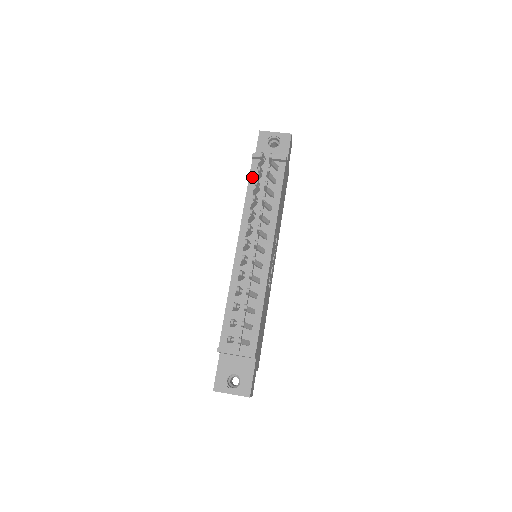
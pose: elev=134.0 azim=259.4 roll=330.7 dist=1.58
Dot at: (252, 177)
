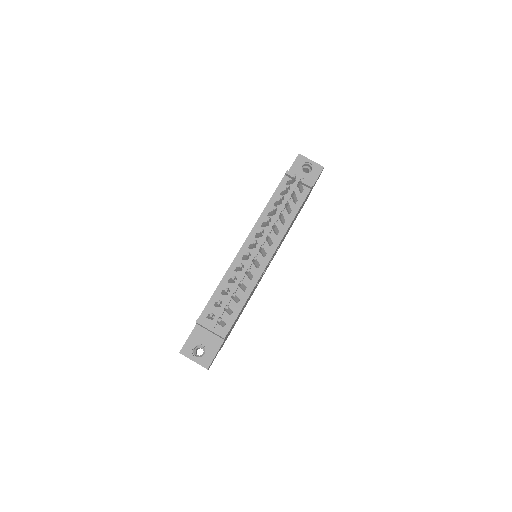
Dot at: (279, 190)
